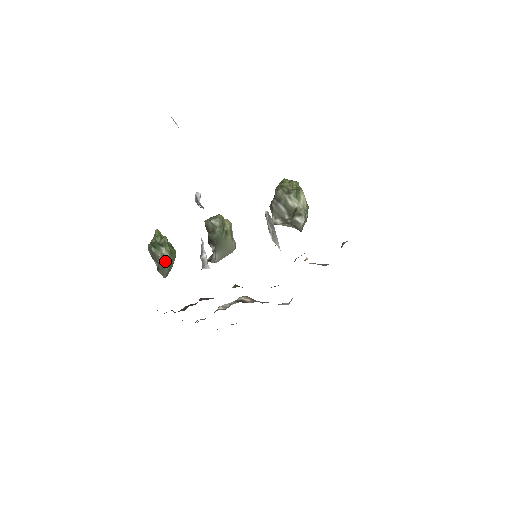
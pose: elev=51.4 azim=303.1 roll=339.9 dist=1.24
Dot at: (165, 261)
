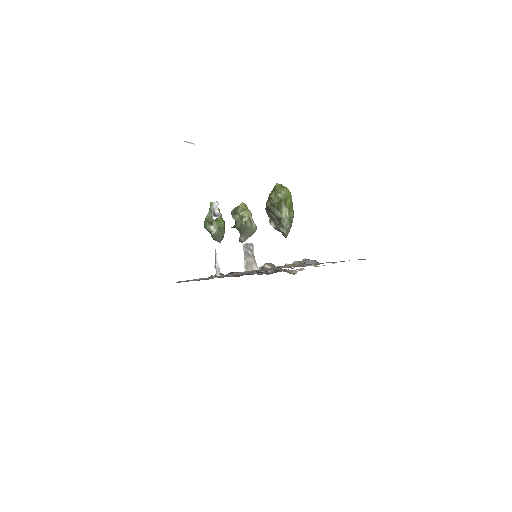
Dot at: (215, 235)
